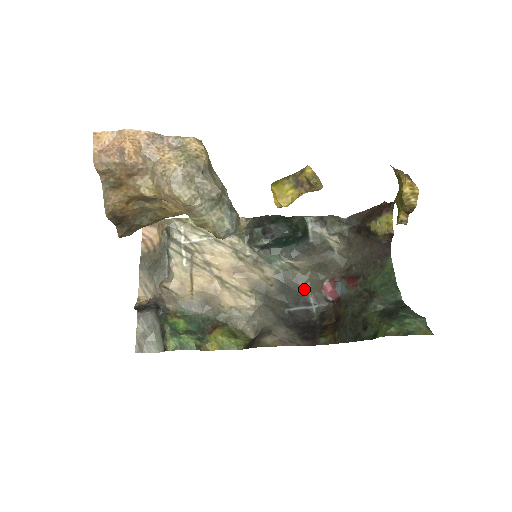
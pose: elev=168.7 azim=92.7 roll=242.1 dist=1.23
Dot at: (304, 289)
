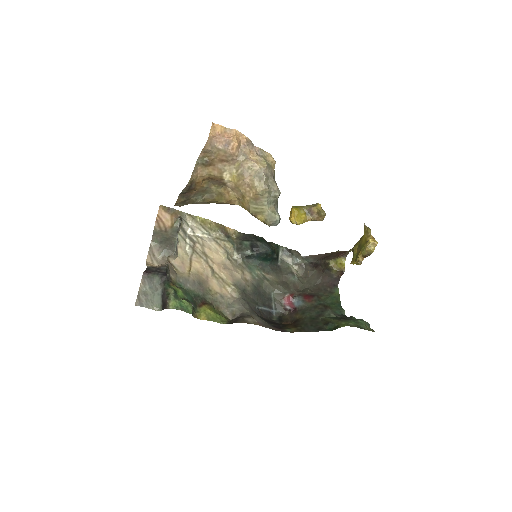
Dot at: (269, 296)
